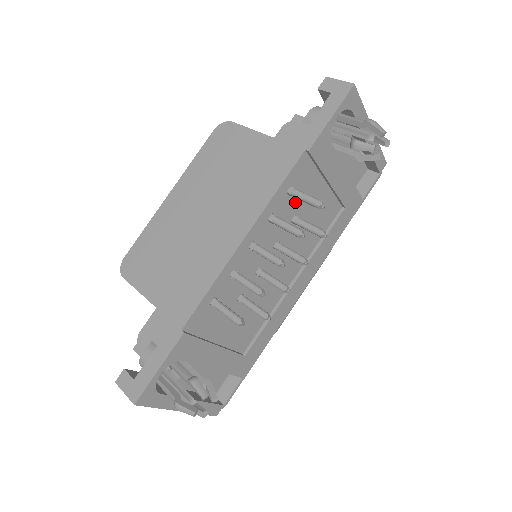
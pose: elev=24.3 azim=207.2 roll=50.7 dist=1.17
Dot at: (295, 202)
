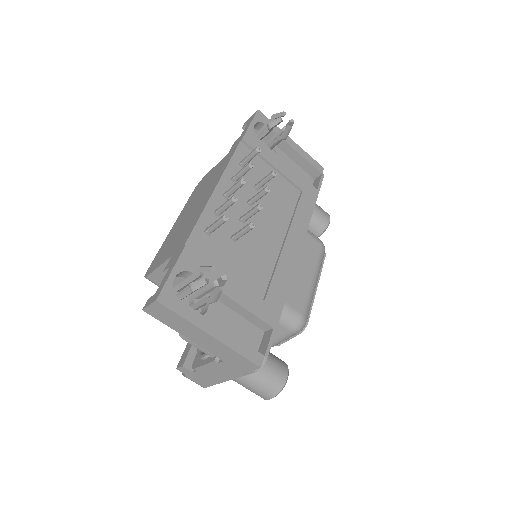
Dot at: (250, 175)
